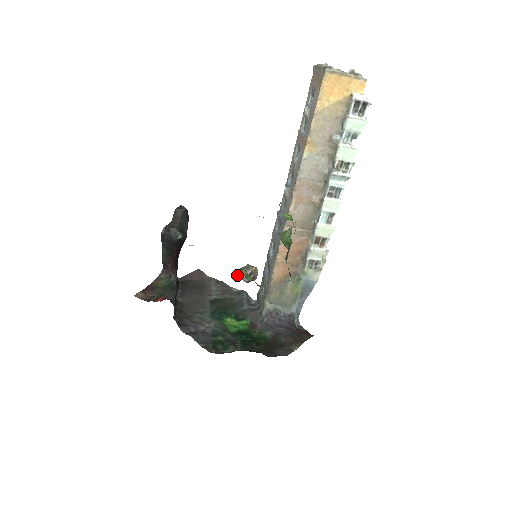
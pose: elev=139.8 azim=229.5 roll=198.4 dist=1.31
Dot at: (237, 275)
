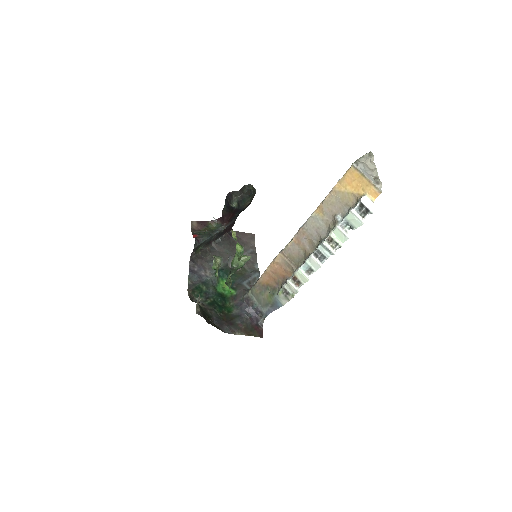
Dot at: (228, 258)
